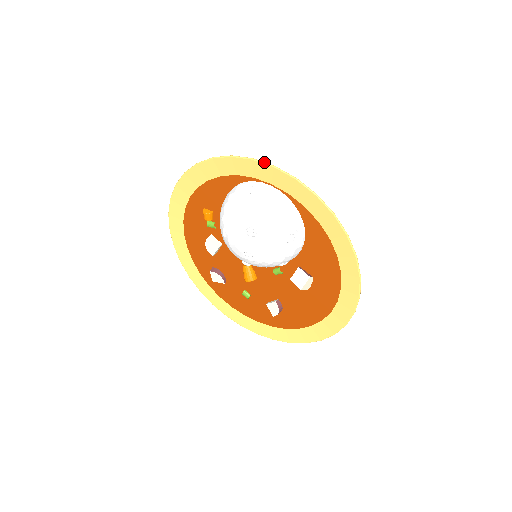
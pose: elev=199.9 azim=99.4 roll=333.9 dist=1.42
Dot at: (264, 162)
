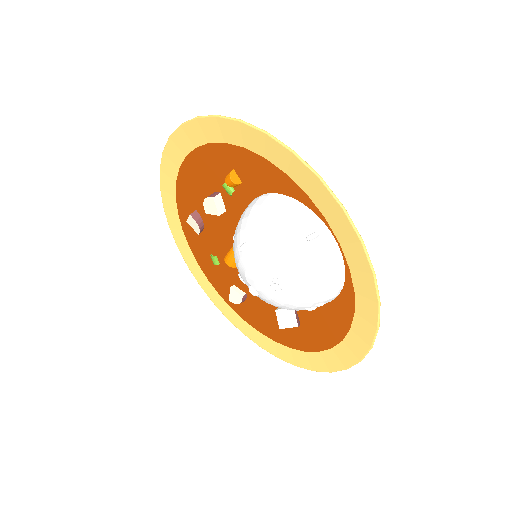
Dot at: occluded
